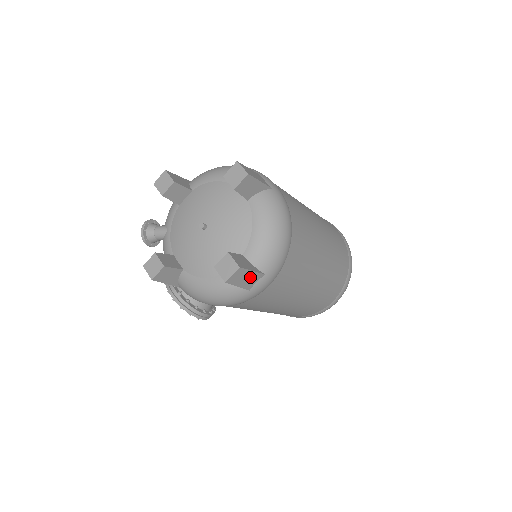
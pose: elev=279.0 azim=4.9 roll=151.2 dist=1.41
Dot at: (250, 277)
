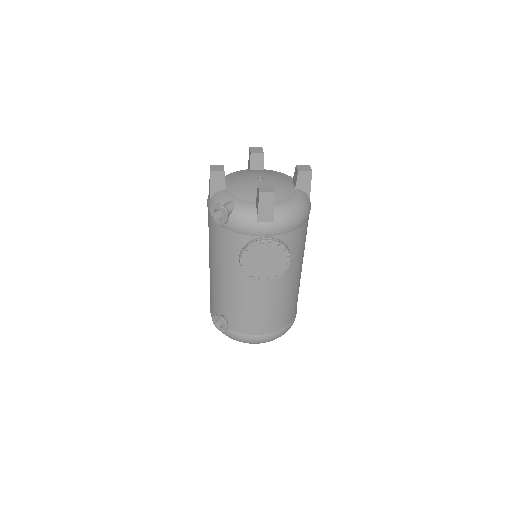
Dot at: occluded
